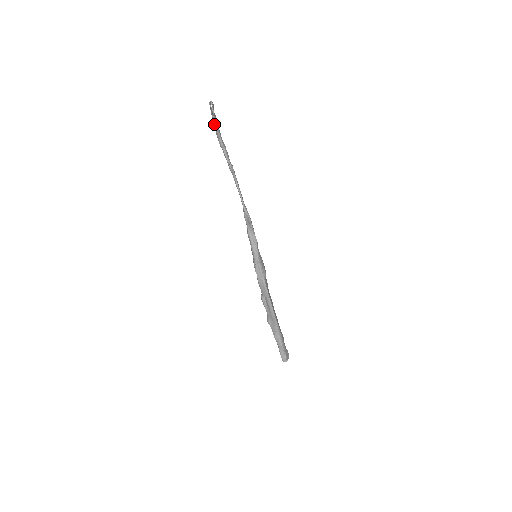
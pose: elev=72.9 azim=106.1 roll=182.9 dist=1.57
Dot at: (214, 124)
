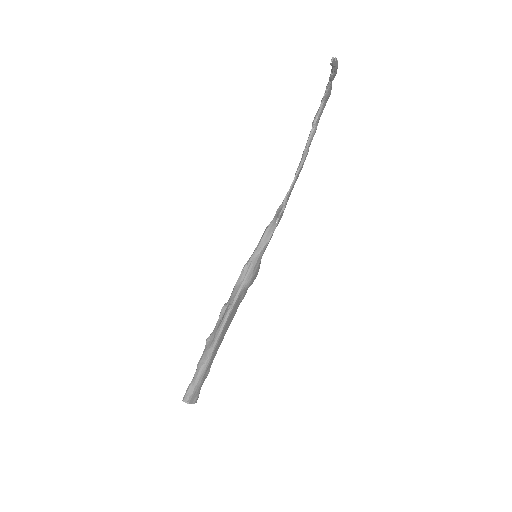
Dot at: (323, 96)
